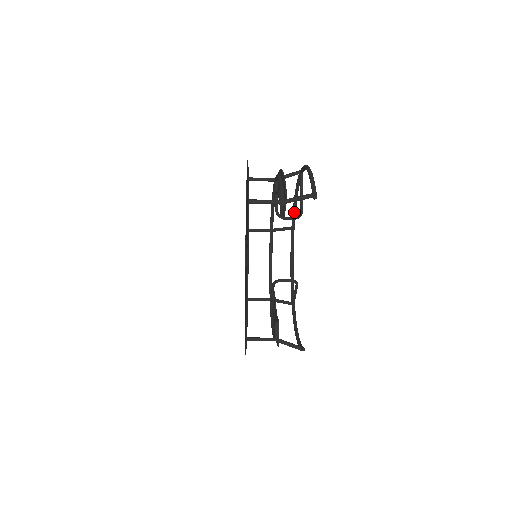
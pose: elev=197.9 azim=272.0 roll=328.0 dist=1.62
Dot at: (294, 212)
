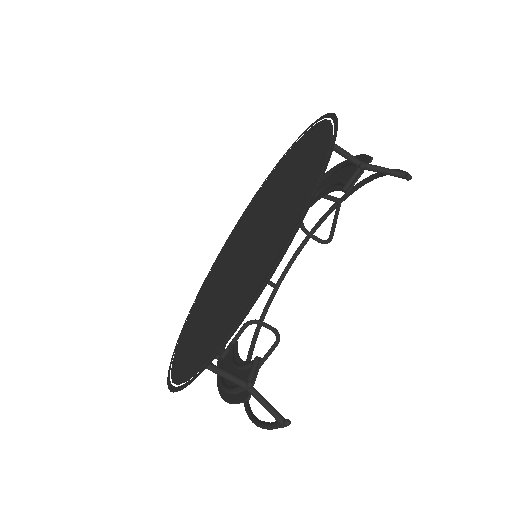
Dot at: (289, 265)
